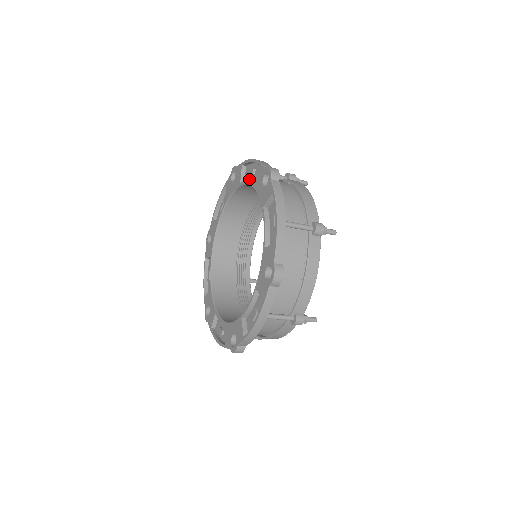
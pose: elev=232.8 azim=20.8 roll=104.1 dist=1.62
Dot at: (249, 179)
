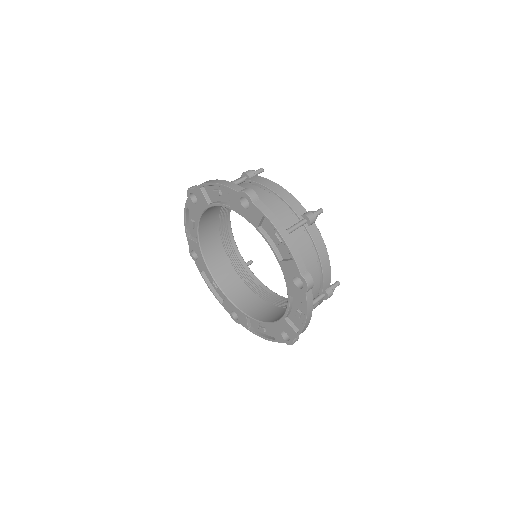
Dot at: occluded
